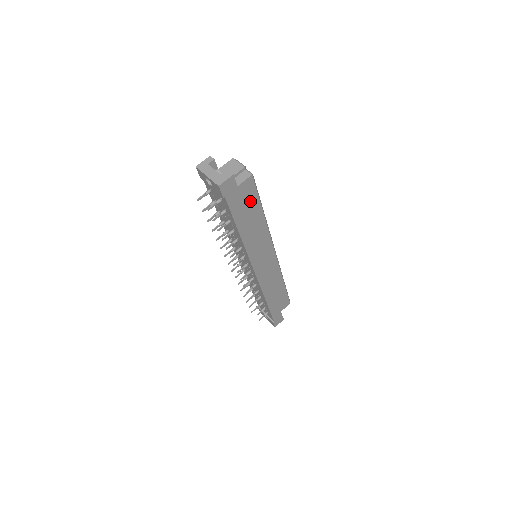
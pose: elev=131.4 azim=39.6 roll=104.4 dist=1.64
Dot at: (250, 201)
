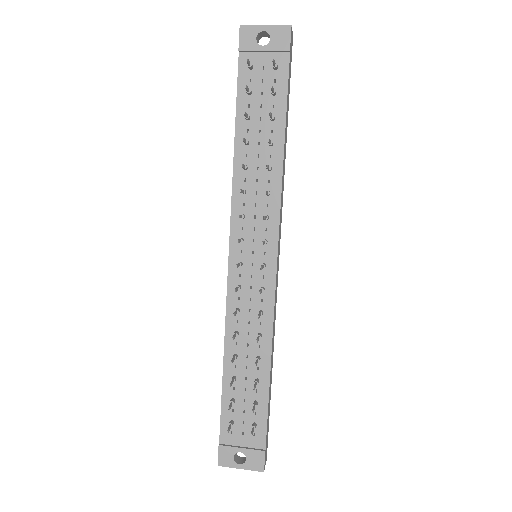
Dot at: occluded
